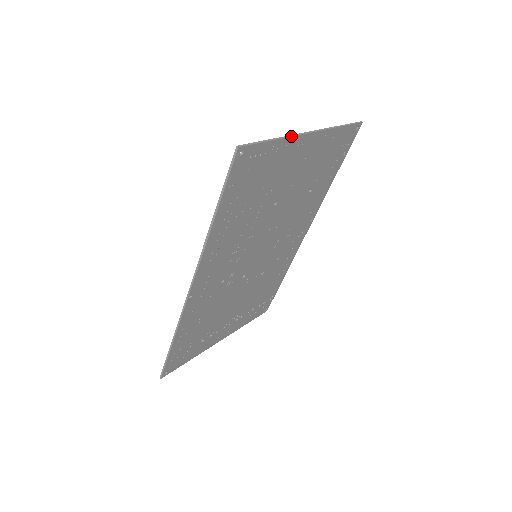
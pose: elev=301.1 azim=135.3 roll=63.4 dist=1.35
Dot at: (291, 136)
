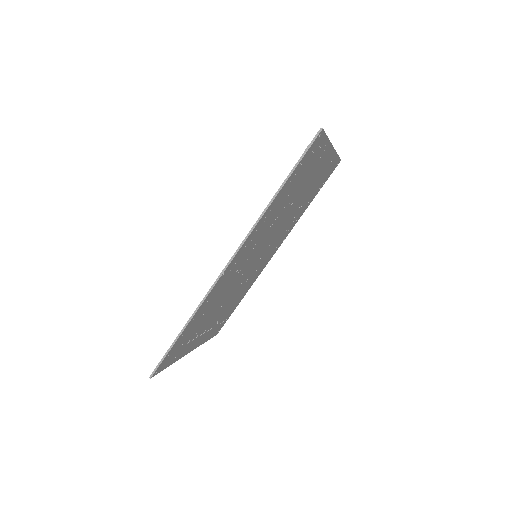
Dot at: occluded
